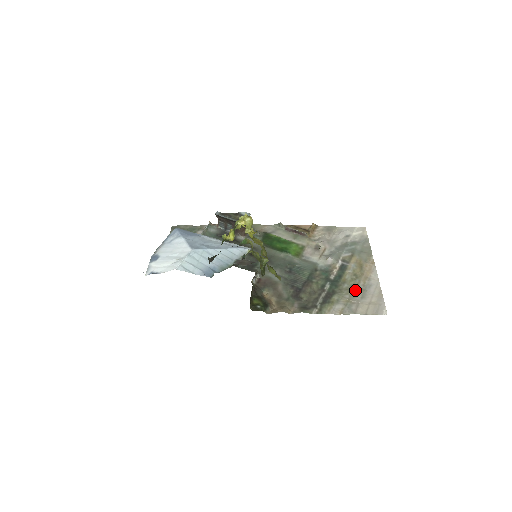
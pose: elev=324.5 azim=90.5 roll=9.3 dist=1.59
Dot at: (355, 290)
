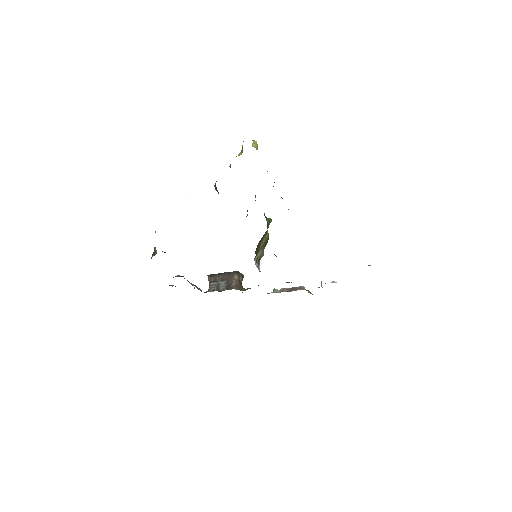
Dot at: occluded
